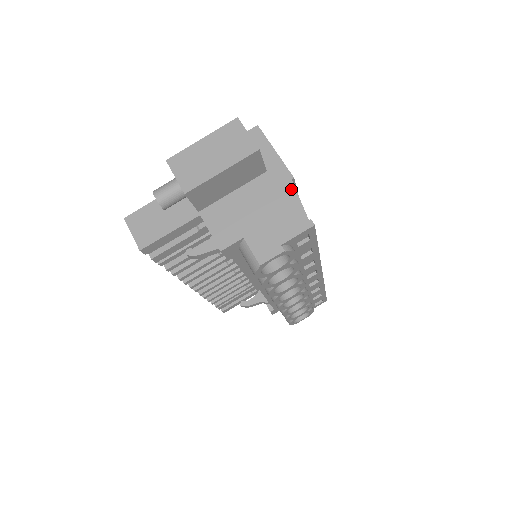
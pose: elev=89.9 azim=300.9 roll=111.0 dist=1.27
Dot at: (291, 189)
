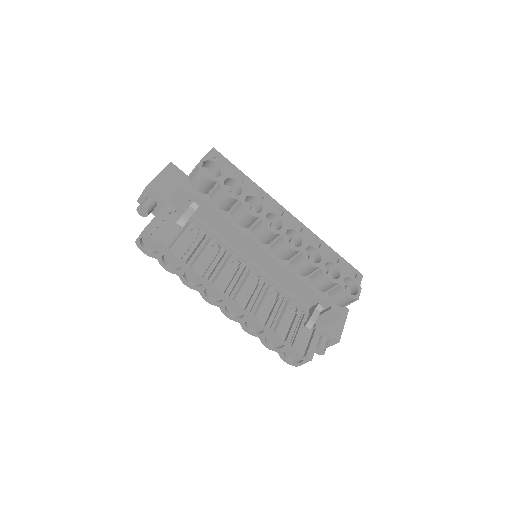
Dot at: occluded
